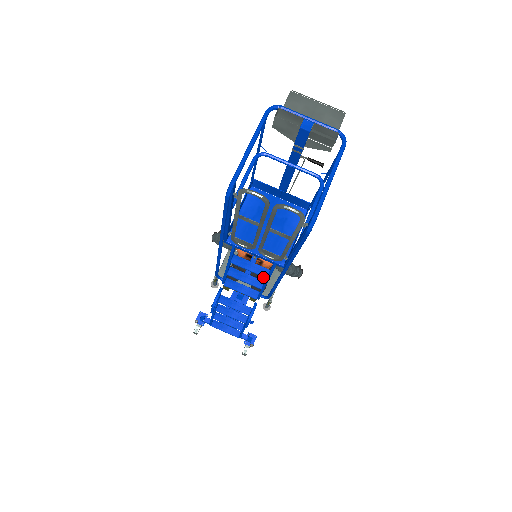
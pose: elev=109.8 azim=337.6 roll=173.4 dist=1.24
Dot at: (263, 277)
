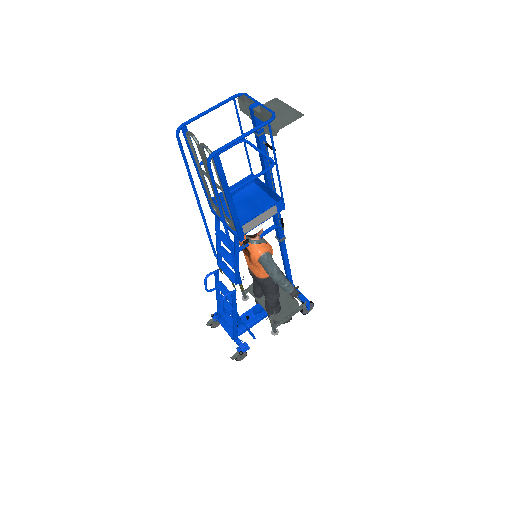
Dot at: (267, 288)
